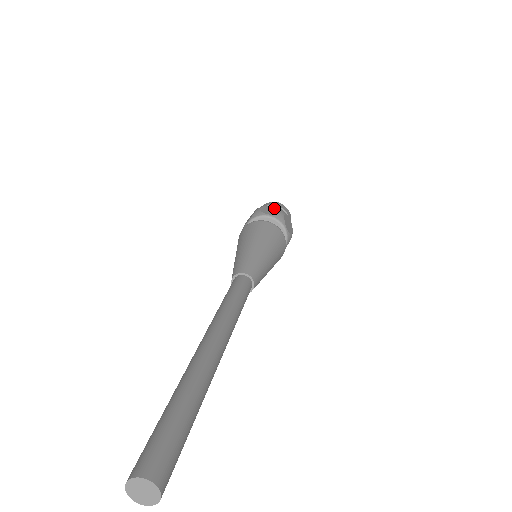
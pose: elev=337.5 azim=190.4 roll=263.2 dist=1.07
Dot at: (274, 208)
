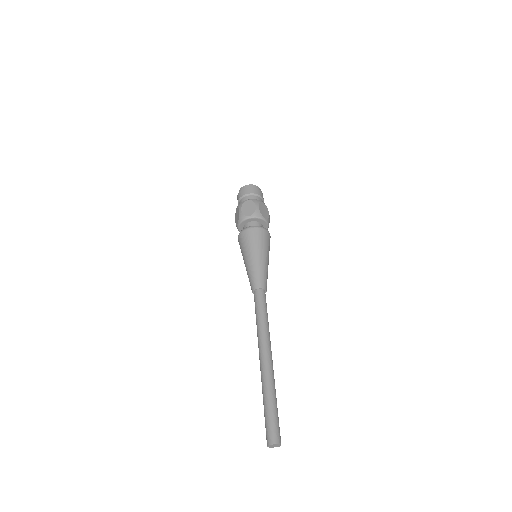
Dot at: (265, 207)
